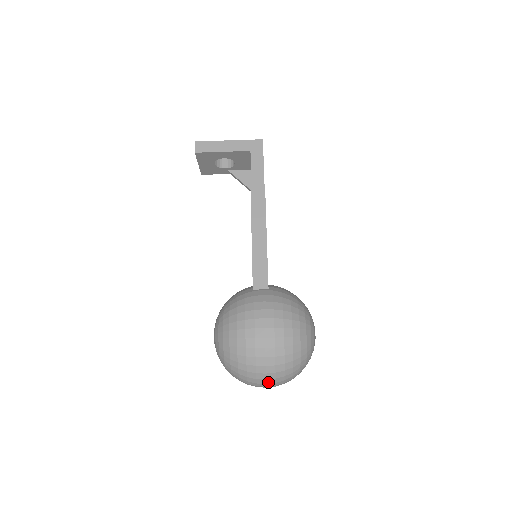
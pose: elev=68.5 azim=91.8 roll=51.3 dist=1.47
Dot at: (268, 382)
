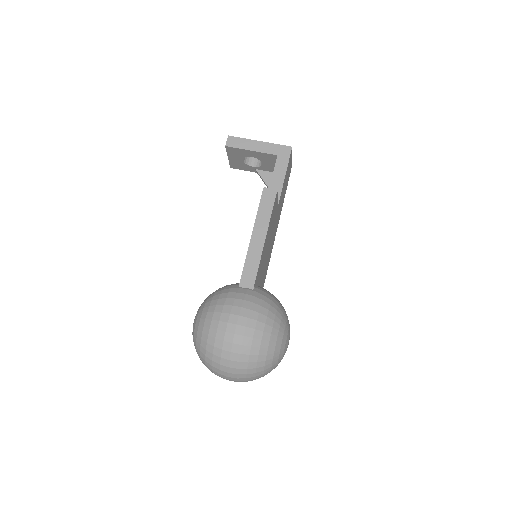
Dot at: (230, 376)
